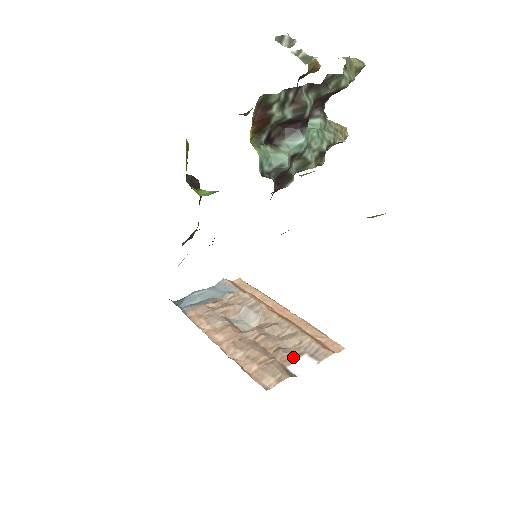
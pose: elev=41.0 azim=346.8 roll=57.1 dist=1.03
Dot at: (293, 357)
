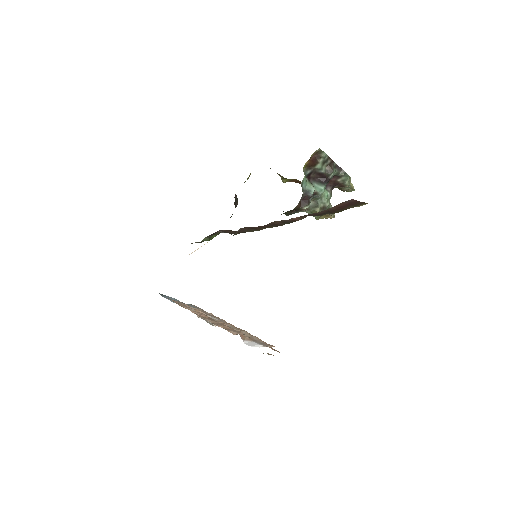
Dot at: (247, 338)
